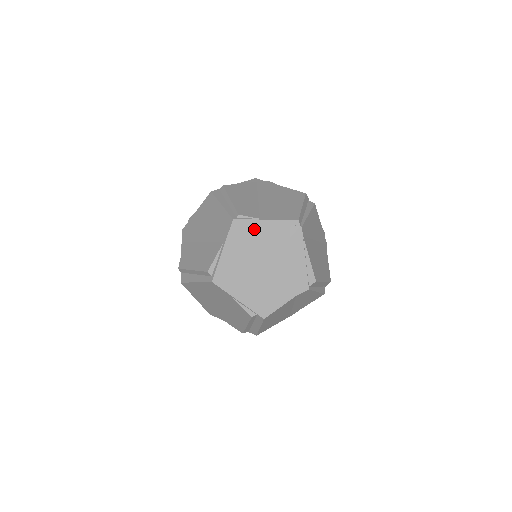
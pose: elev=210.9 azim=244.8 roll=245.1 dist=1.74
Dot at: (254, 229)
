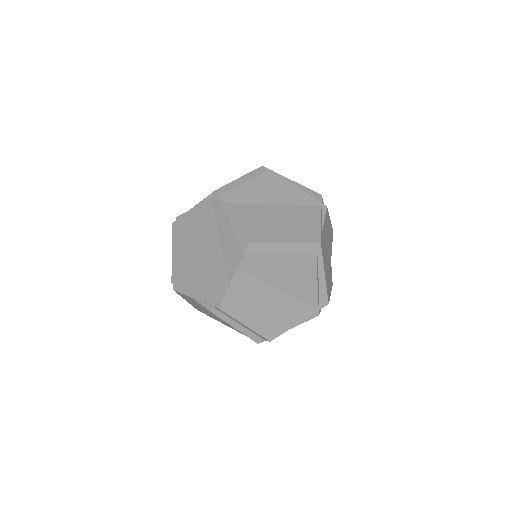
Dot at: (187, 222)
